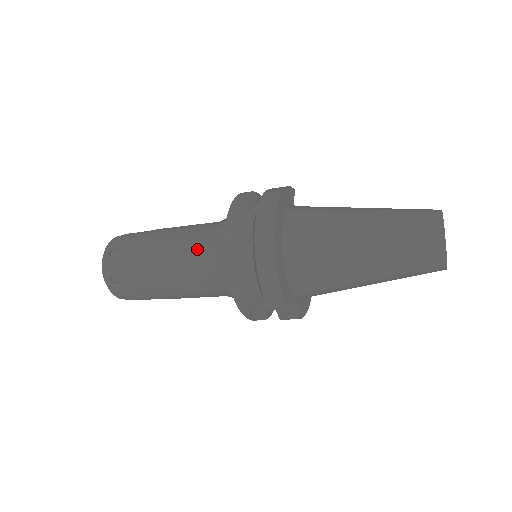
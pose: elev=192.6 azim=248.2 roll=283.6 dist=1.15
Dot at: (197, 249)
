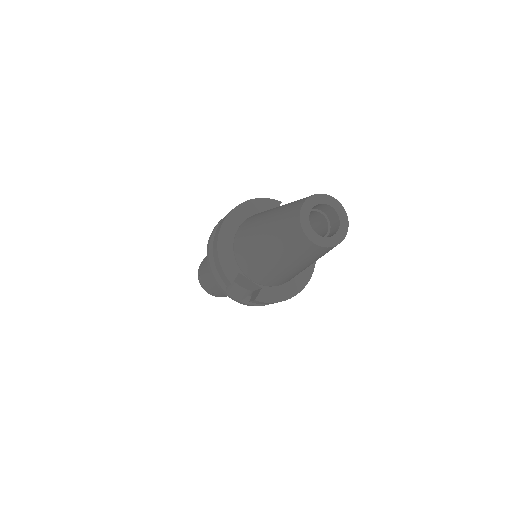
Dot at: occluded
